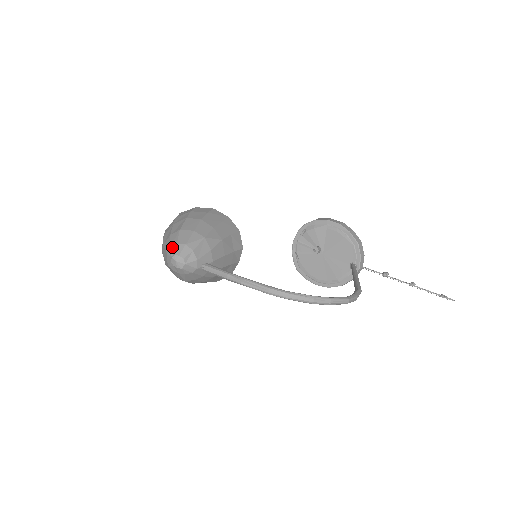
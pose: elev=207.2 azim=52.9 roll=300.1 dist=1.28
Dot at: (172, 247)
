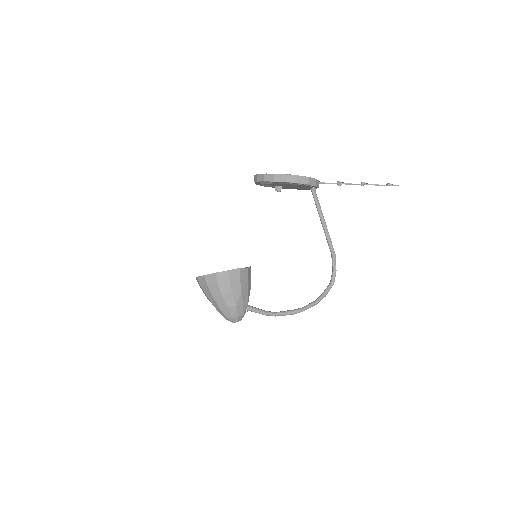
Dot at: occluded
